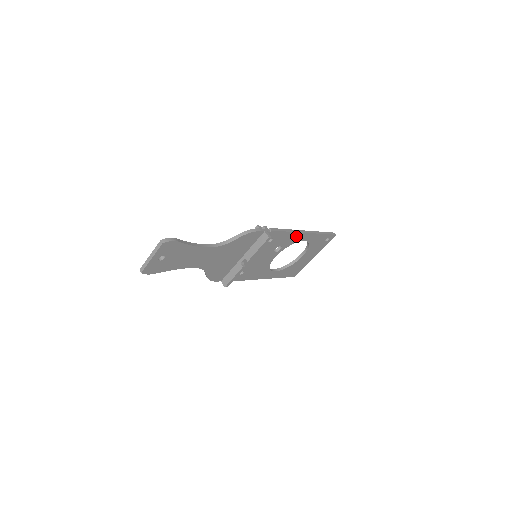
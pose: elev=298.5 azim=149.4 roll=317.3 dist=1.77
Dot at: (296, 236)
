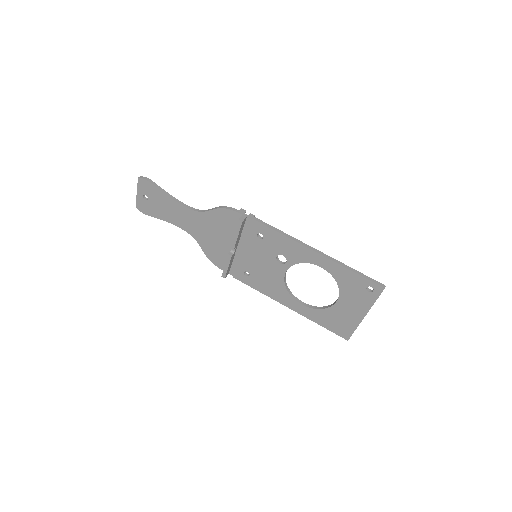
Dot at: (300, 250)
